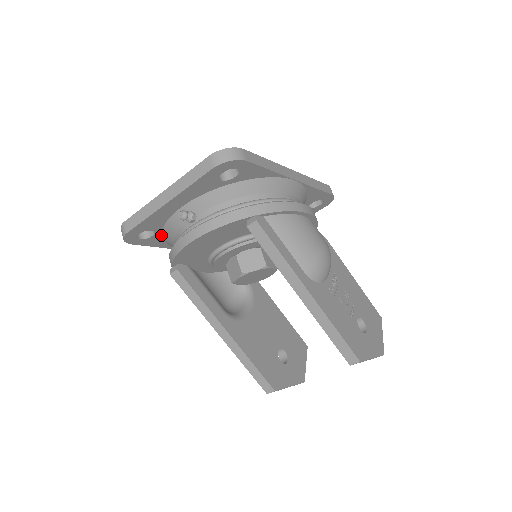
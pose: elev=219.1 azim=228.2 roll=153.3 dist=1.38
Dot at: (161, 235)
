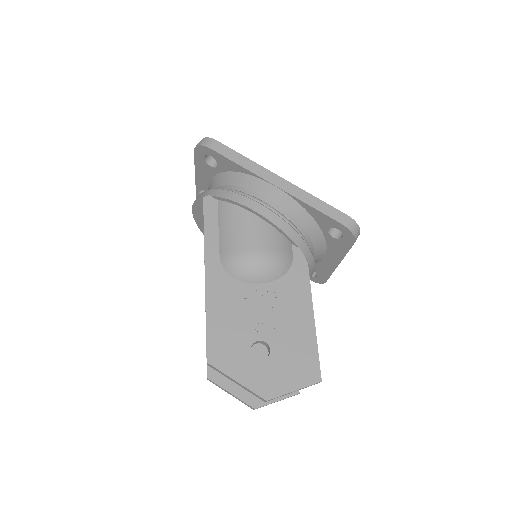
Dot at: occluded
